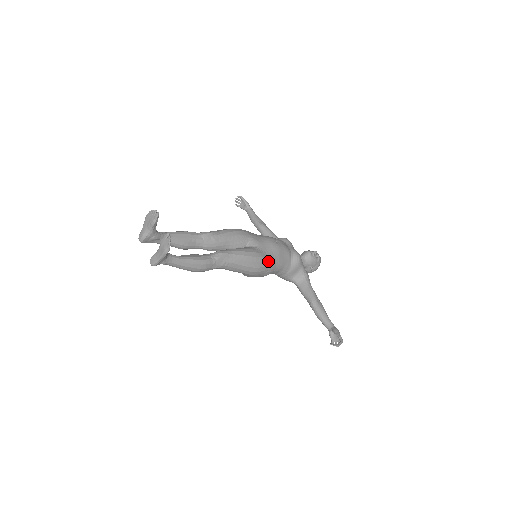
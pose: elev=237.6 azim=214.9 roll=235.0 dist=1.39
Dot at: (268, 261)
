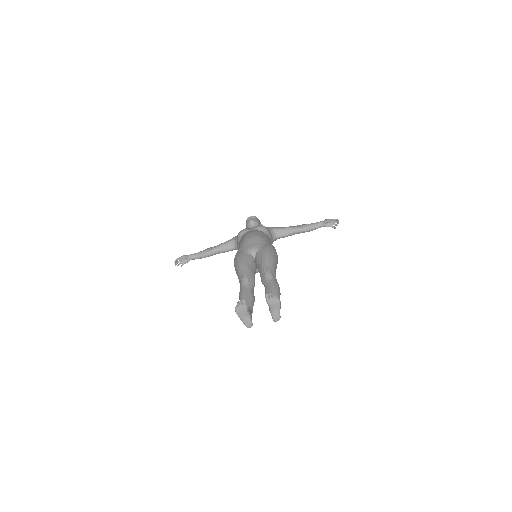
Dot at: (270, 245)
